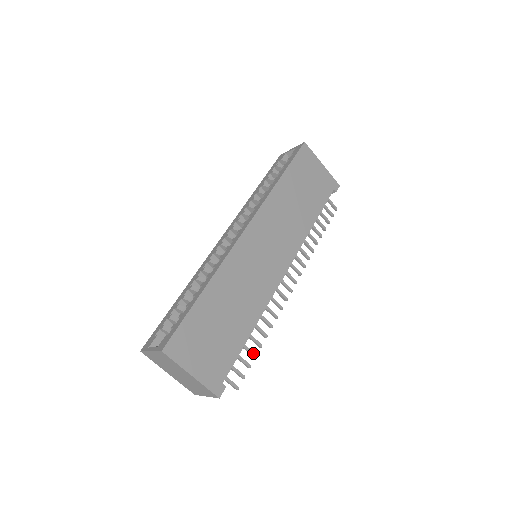
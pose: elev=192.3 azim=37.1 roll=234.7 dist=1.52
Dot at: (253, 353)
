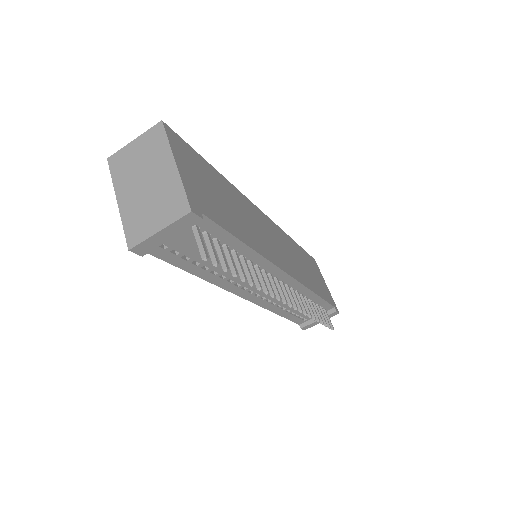
Dot at: (235, 268)
